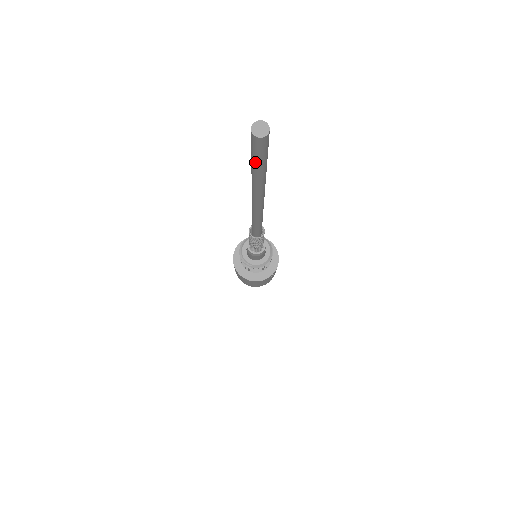
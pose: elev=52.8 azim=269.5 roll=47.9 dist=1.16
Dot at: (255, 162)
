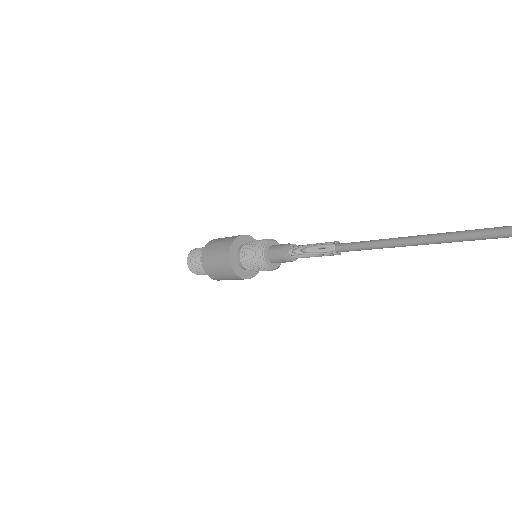
Dot at: out of frame
